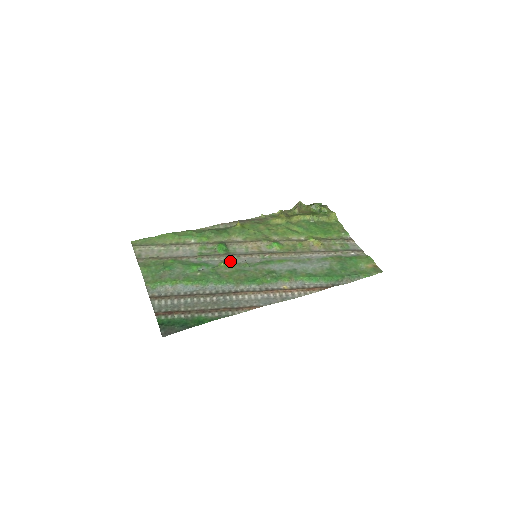
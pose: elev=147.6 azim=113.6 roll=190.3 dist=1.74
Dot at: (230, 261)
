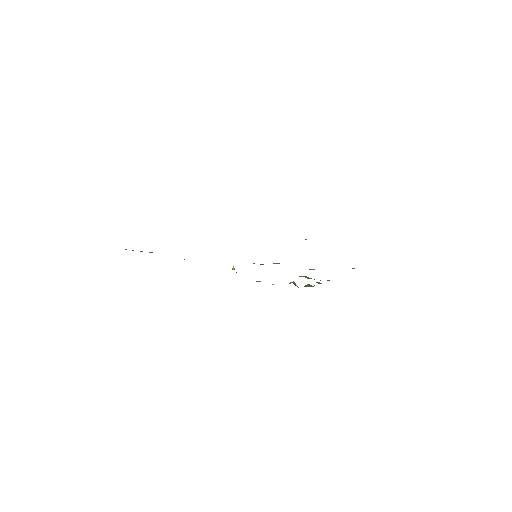
Dot at: occluded
